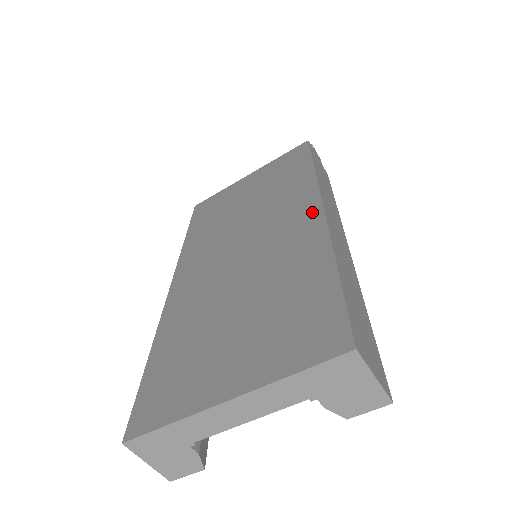
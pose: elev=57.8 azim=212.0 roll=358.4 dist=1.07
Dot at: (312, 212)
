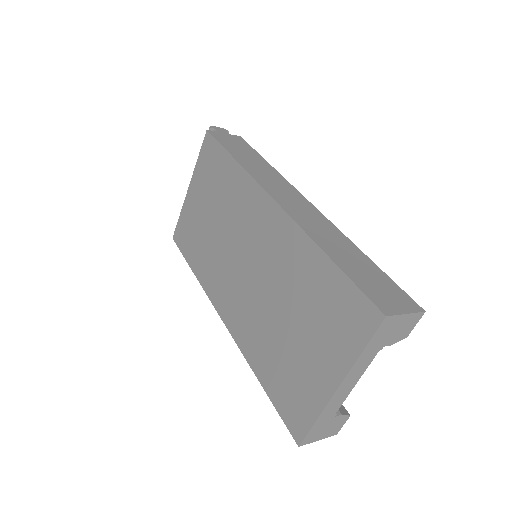
Dot at: (271, 210)
